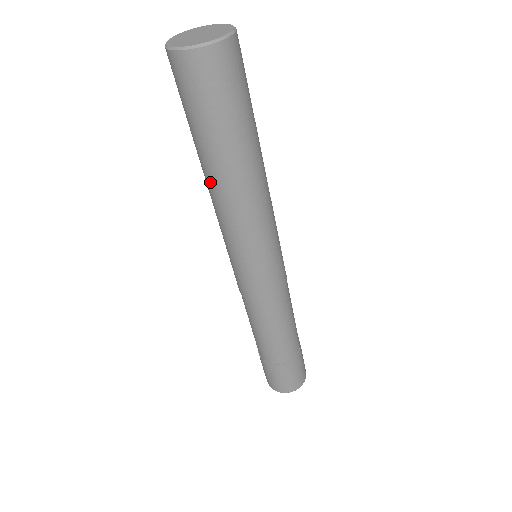
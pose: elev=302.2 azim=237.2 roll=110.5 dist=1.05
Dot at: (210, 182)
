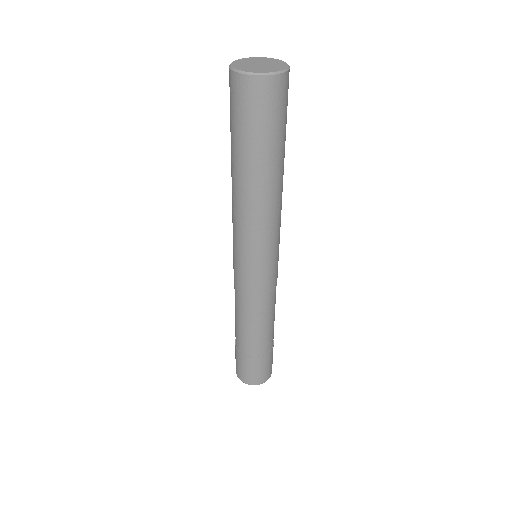
Dot at: (232, 180)
